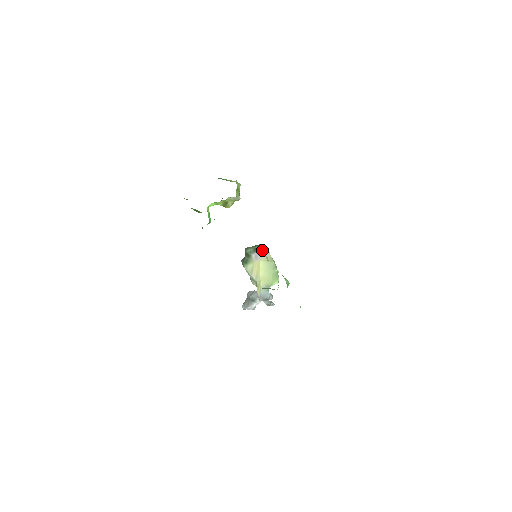
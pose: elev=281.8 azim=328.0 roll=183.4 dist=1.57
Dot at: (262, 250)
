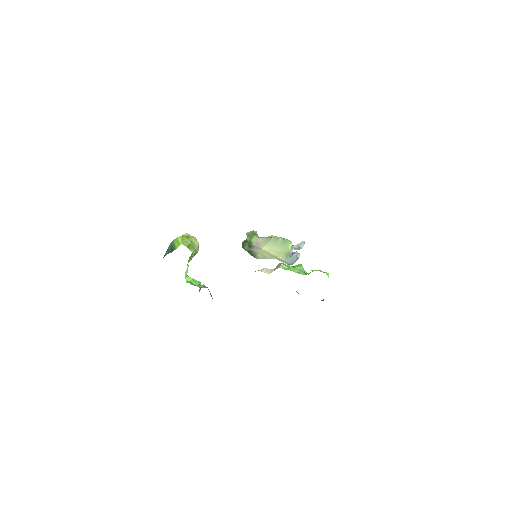
Dot at: (255, 244)
